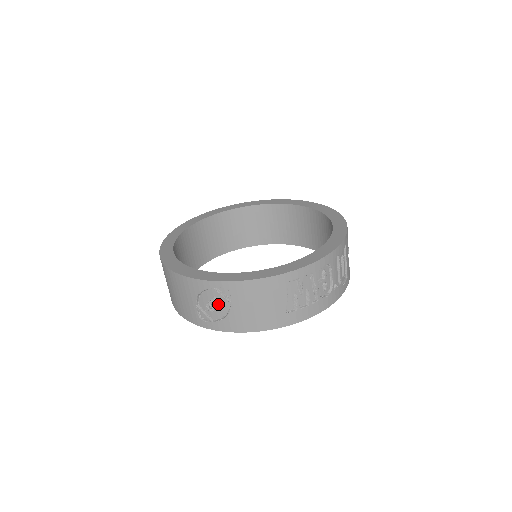
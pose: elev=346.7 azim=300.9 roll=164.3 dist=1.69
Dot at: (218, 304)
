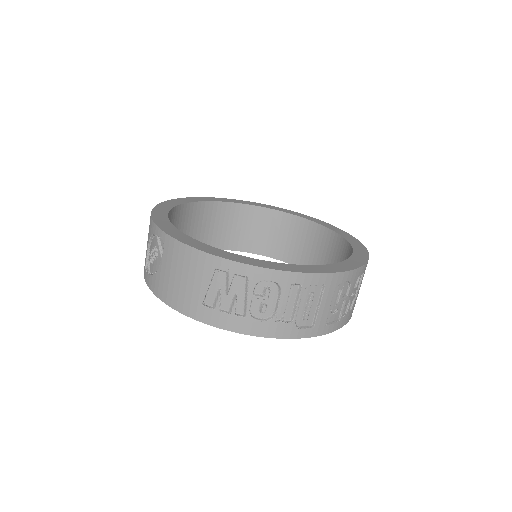
Dot at: (156, 256)
